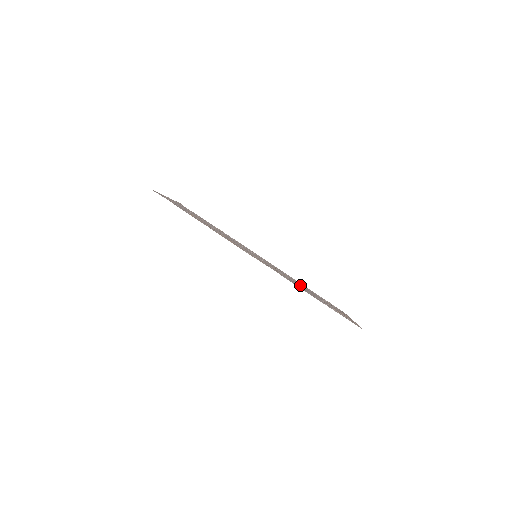
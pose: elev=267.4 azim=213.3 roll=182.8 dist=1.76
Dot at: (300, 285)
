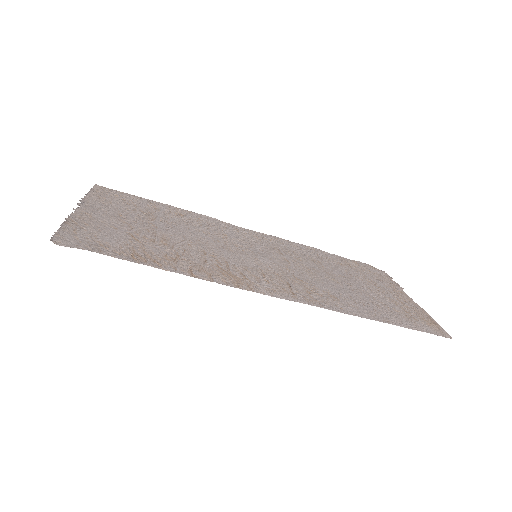
Dot at: (331, 275)
